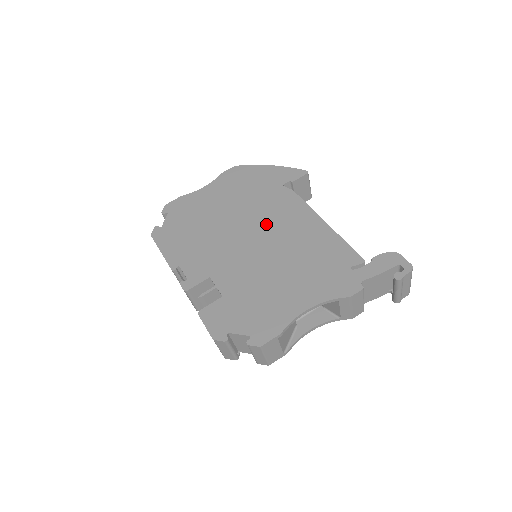
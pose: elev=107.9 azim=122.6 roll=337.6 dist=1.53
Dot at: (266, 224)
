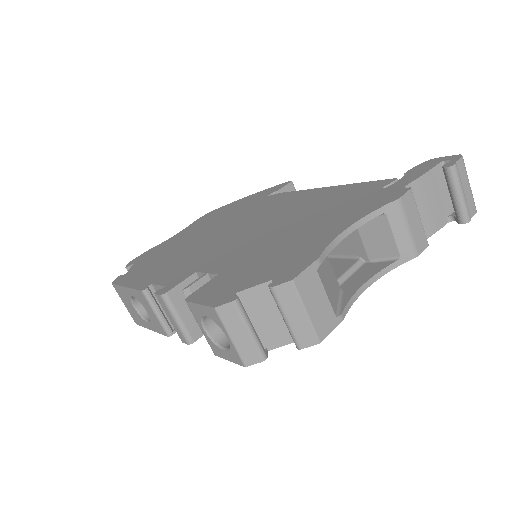
Dot at: (258, 217)
